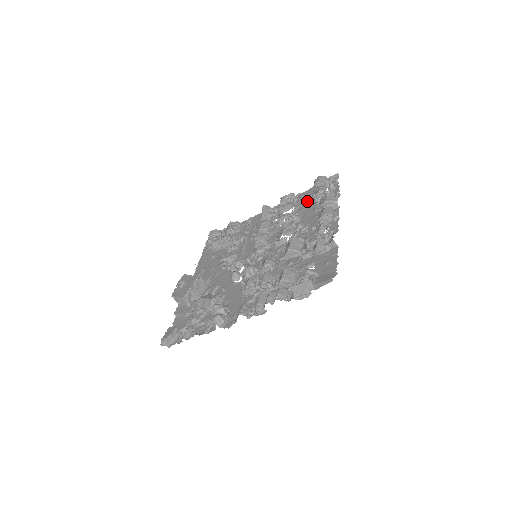
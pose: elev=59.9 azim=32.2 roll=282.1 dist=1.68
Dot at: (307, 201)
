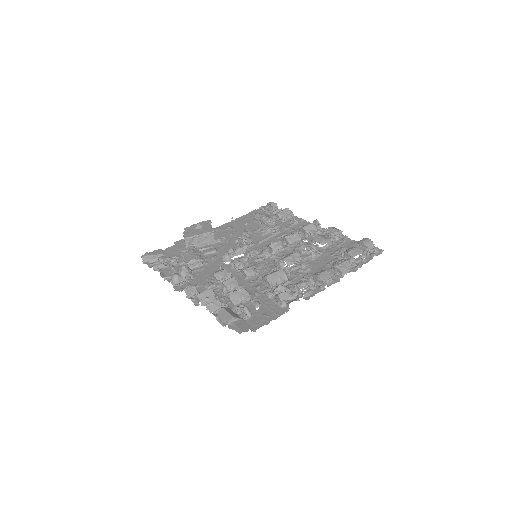
Dot at: (339, 249)
